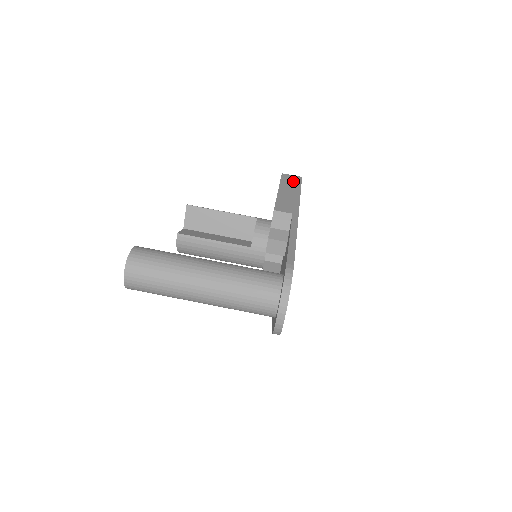
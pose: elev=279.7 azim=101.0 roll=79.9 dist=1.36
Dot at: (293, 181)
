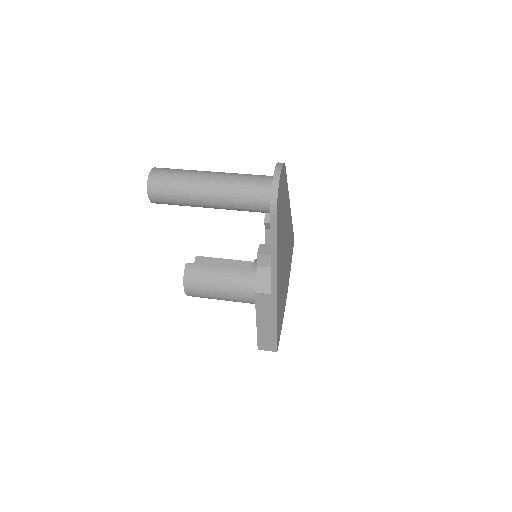
Dot at: occluded
